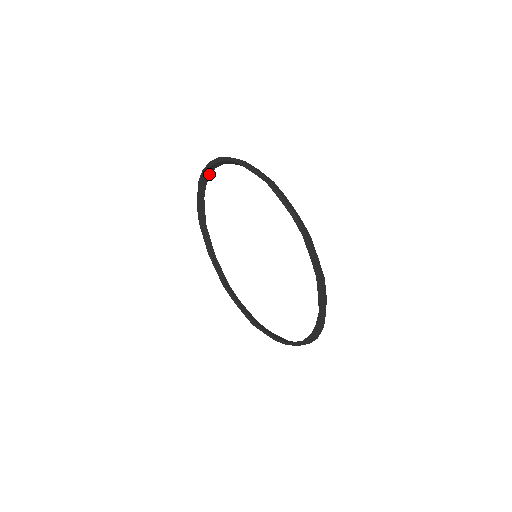
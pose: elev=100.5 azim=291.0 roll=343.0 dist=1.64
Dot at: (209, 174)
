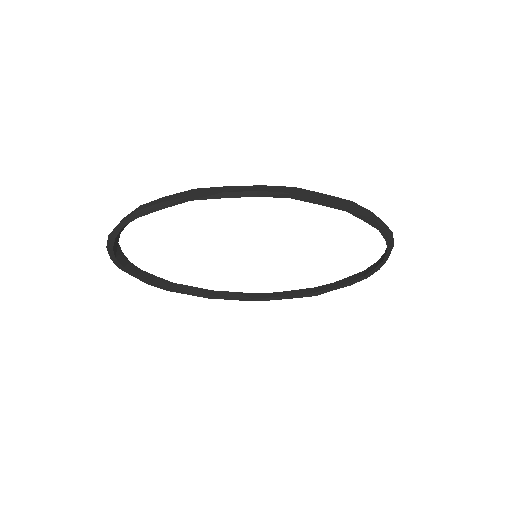
Dot at: (119, 253)
